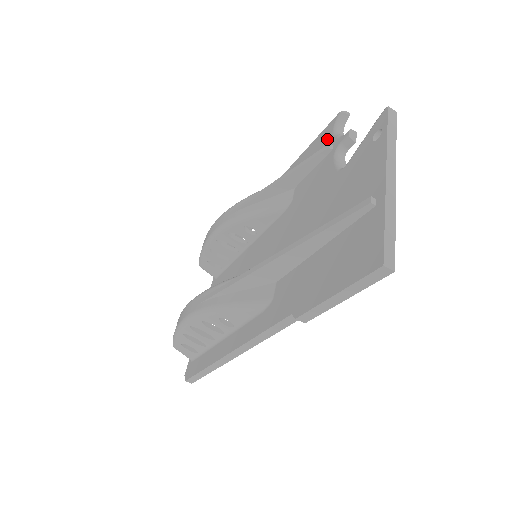
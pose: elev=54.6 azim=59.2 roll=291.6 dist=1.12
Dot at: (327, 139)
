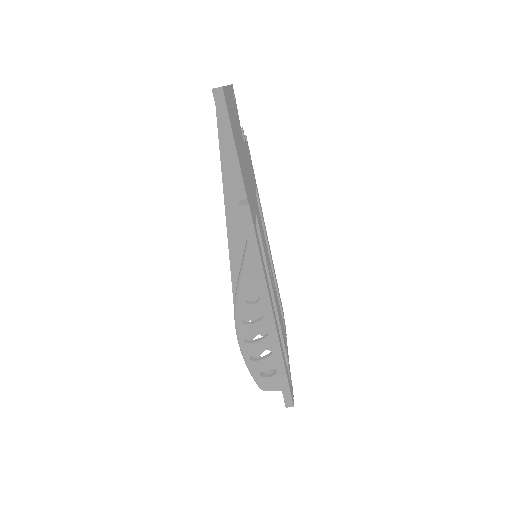
Dot at: occluded
